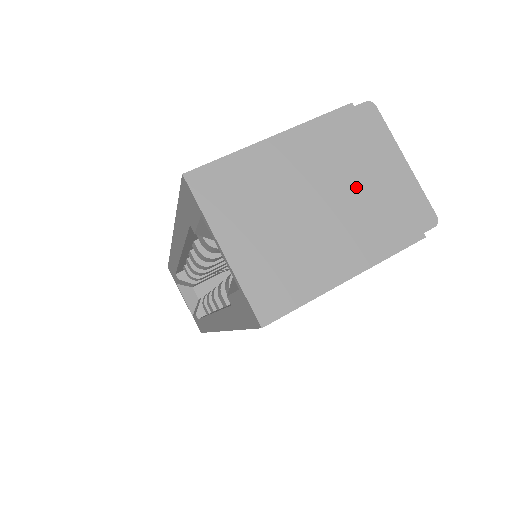
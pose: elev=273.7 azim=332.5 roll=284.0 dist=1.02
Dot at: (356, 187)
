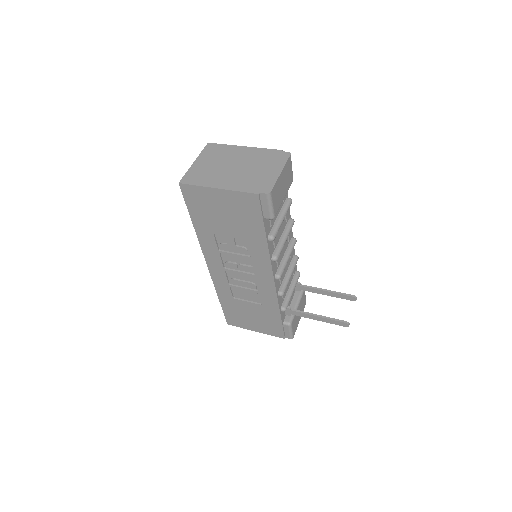
Dot at: (253, 169)
